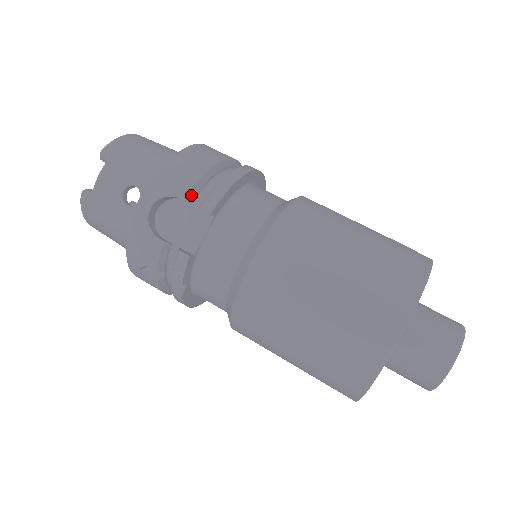
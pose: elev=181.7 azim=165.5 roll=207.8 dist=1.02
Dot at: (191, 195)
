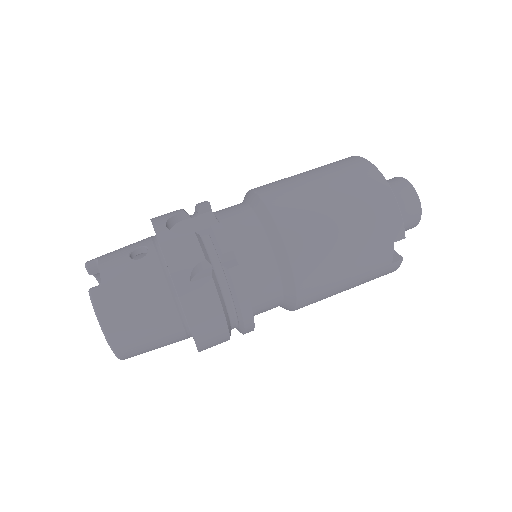
Dot at: (186, 212)
